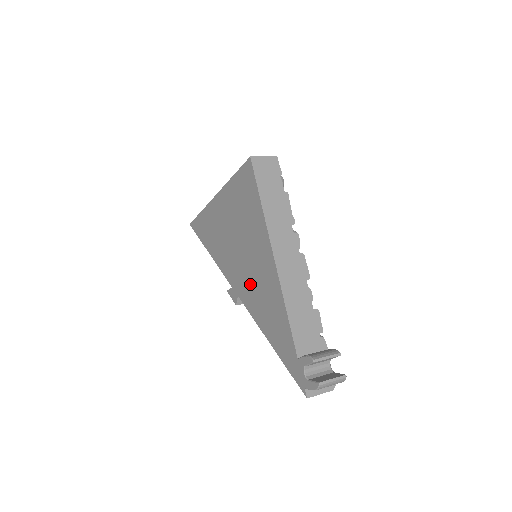
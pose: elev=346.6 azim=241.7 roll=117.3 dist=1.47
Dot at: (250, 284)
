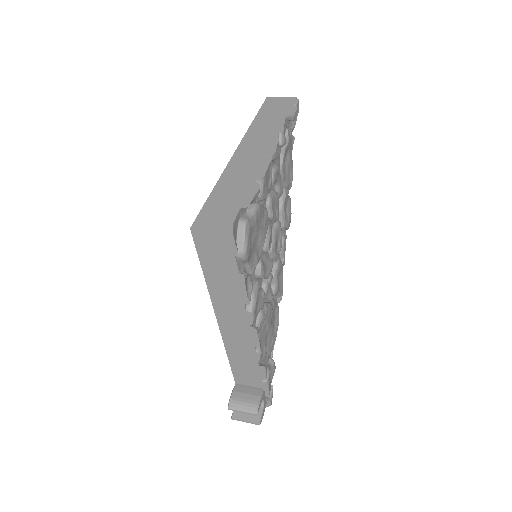
Dot at: occluded
